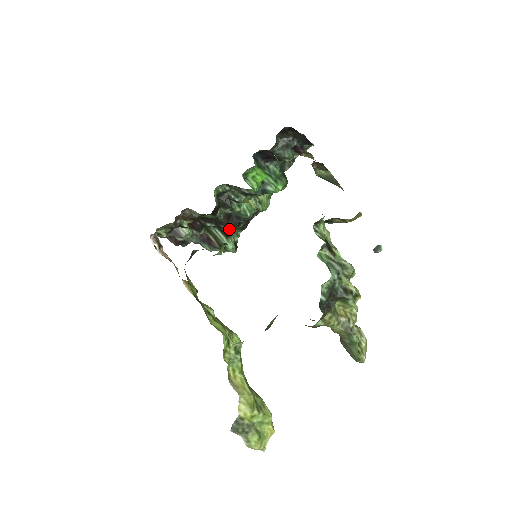
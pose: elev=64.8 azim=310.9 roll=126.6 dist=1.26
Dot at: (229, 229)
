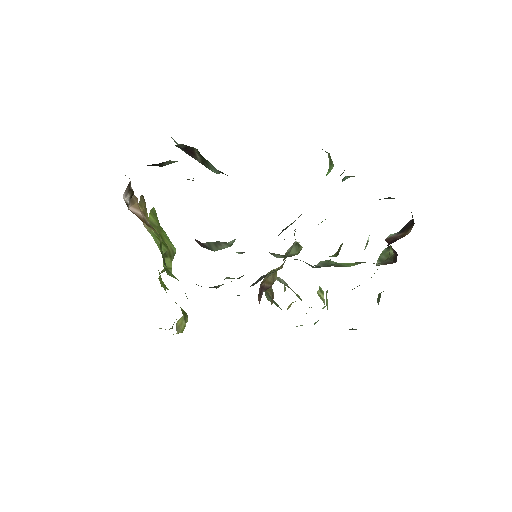
Dot at: occluded
